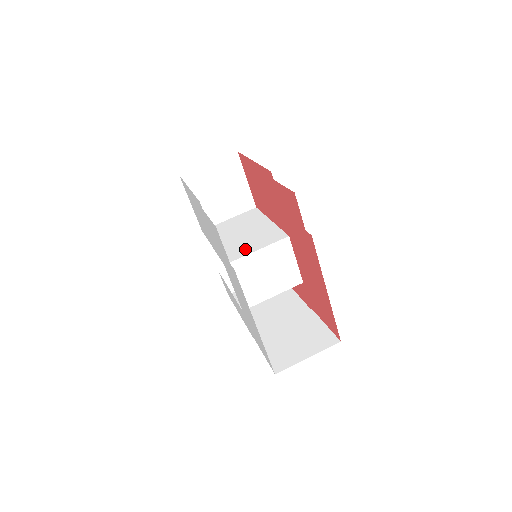
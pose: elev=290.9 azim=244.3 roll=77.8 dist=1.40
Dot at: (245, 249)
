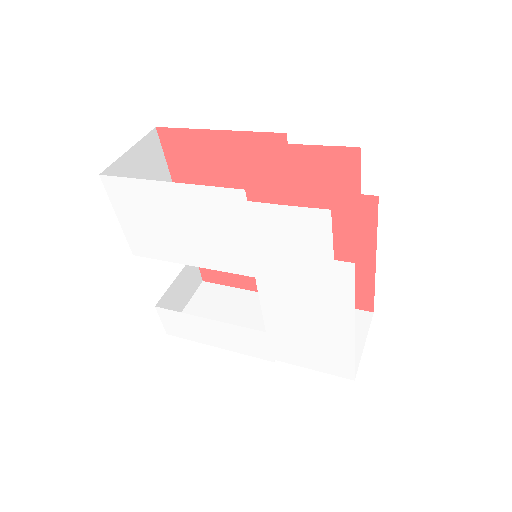
Dot at: occluded
